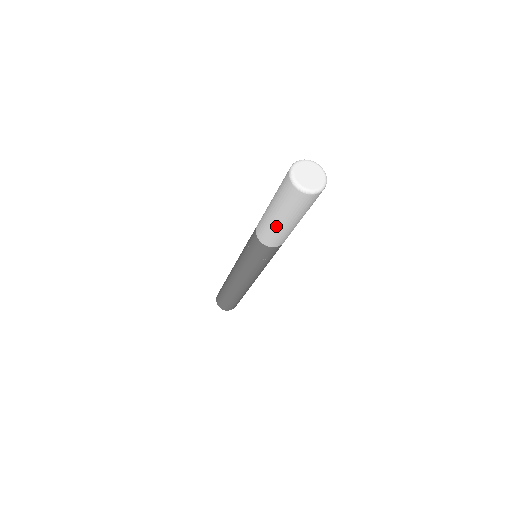
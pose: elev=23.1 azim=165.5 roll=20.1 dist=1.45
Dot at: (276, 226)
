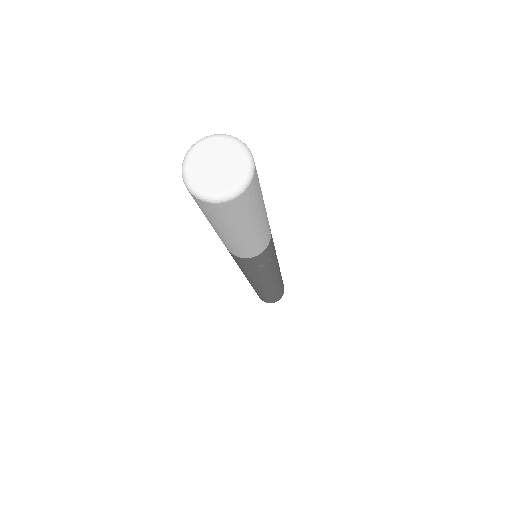
Dot at: (239, 241)
